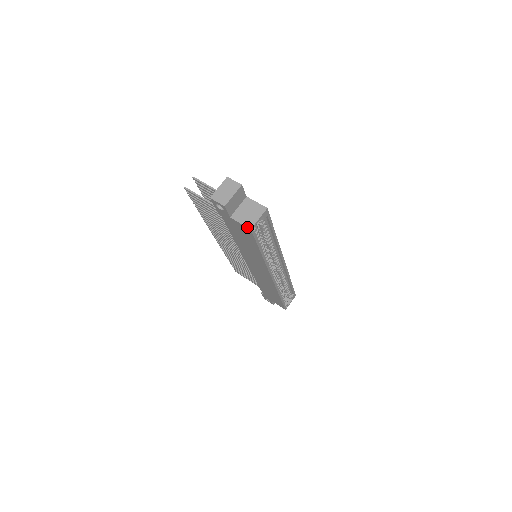
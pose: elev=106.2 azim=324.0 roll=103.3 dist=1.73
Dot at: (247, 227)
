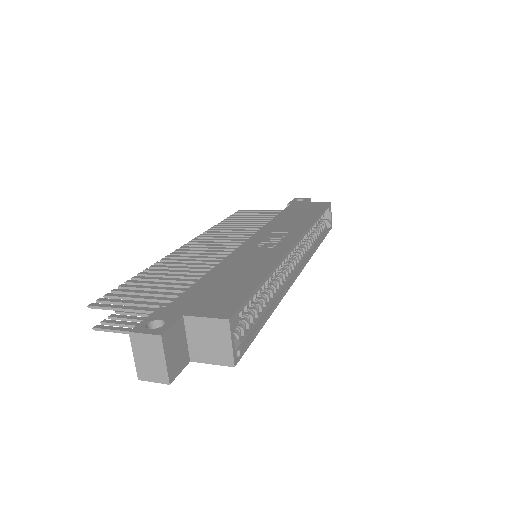
Dot at: occluded
